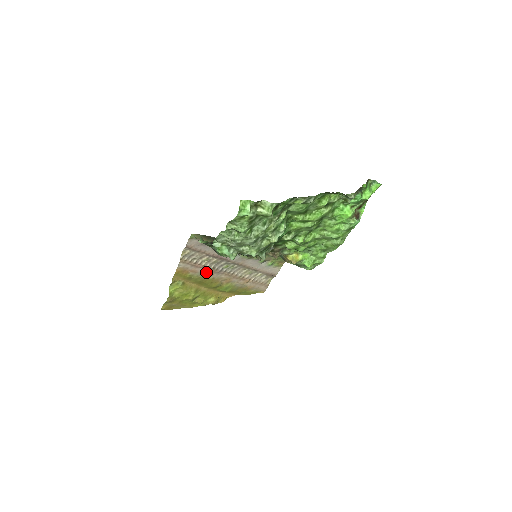
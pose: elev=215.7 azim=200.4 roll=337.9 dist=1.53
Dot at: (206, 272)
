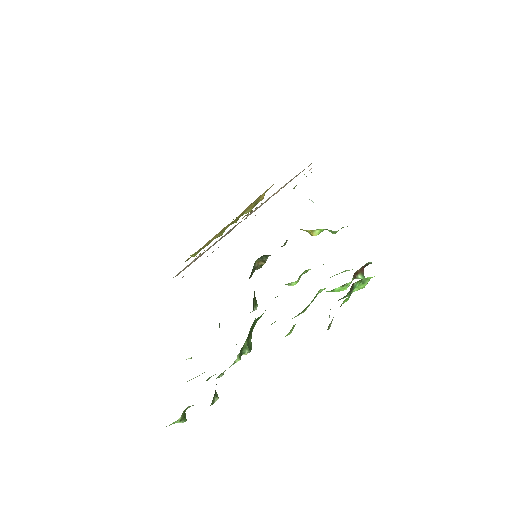
Dot at: occluded
